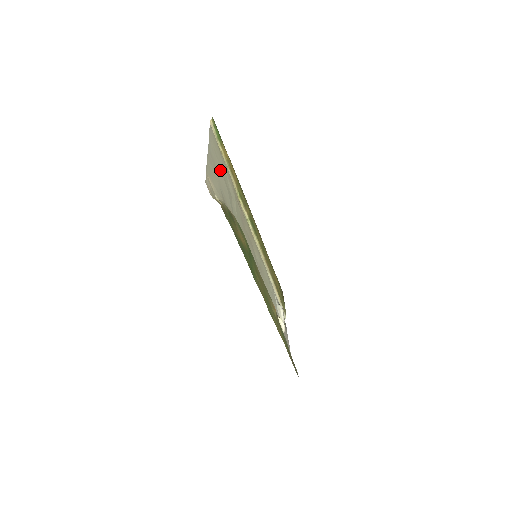
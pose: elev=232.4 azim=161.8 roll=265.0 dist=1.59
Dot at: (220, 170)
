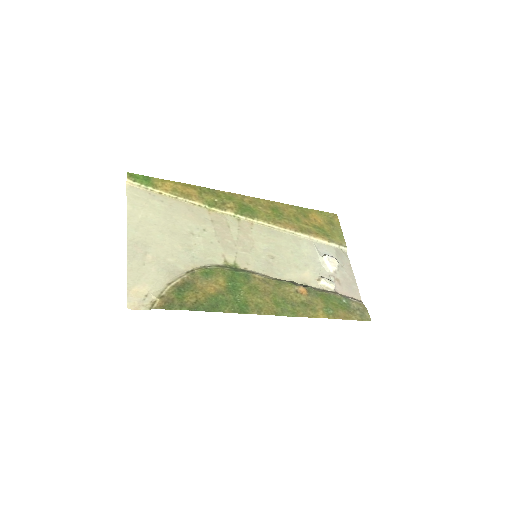
Dot at: (158, 235)
